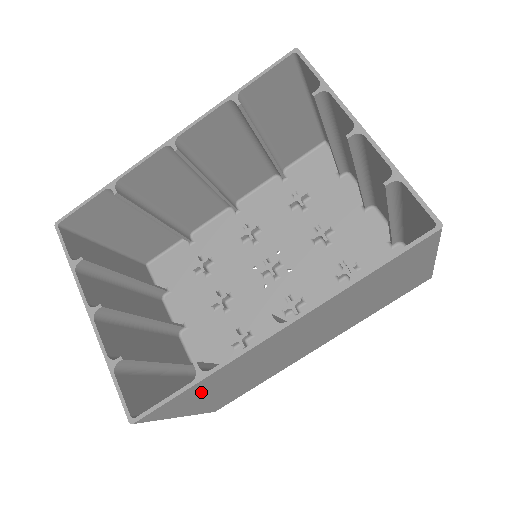
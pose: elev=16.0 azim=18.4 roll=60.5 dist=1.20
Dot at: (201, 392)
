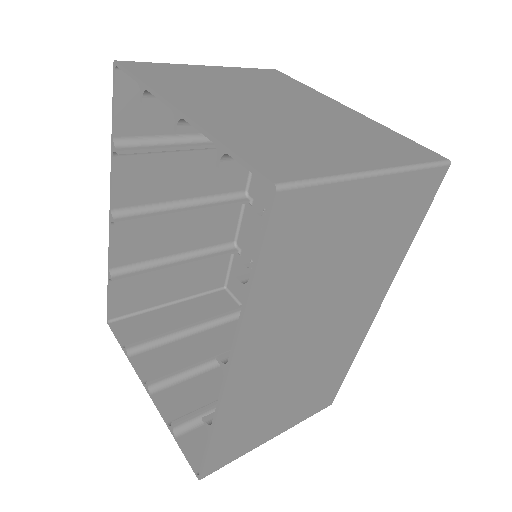
Dot at: (245, 429)
